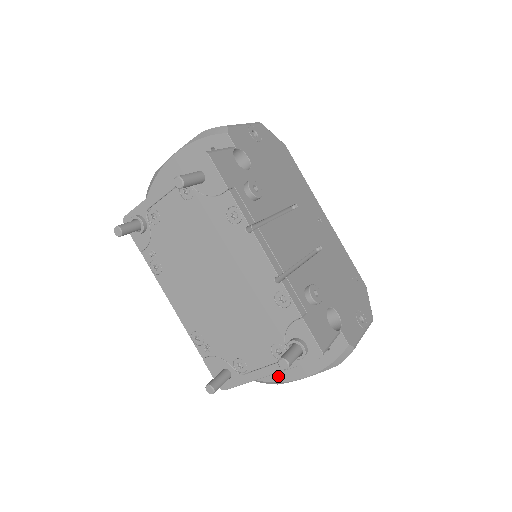
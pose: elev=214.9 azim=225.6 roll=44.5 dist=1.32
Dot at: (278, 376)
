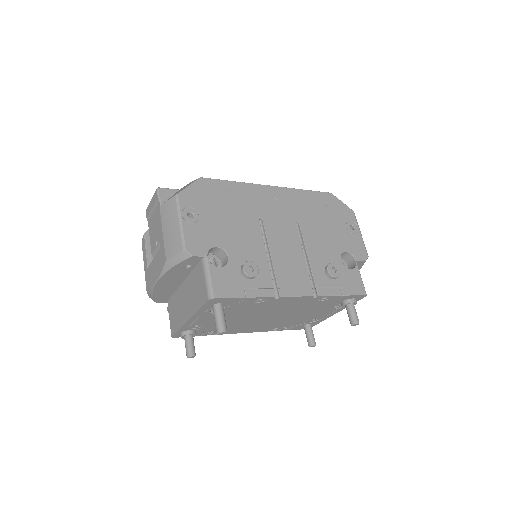
Dot at: occluded
